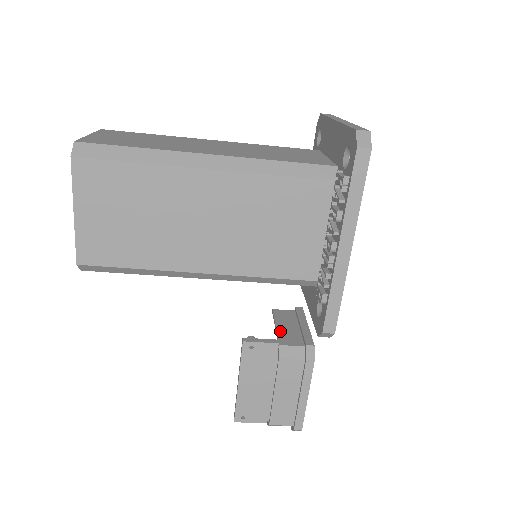
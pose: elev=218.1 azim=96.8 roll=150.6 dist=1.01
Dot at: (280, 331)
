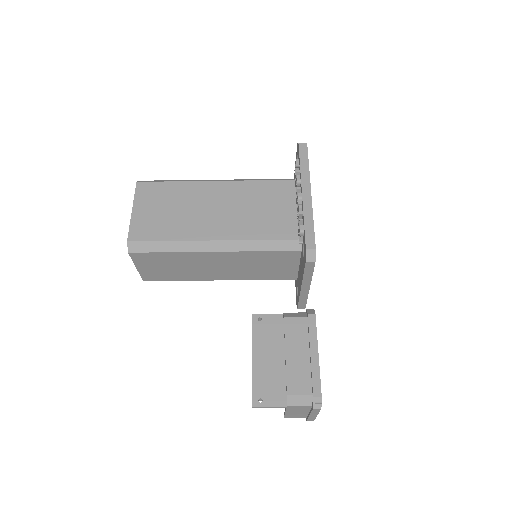
Dot at: occluded
